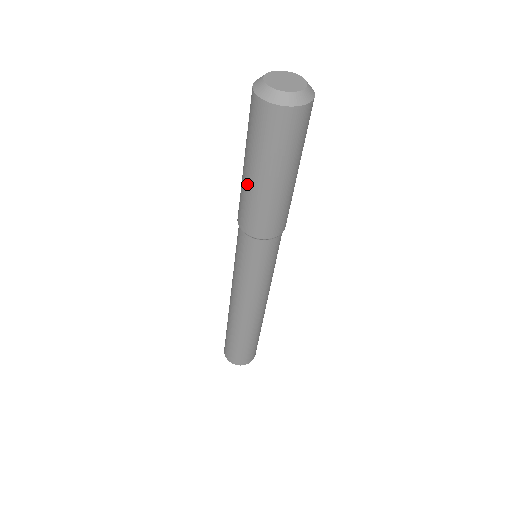
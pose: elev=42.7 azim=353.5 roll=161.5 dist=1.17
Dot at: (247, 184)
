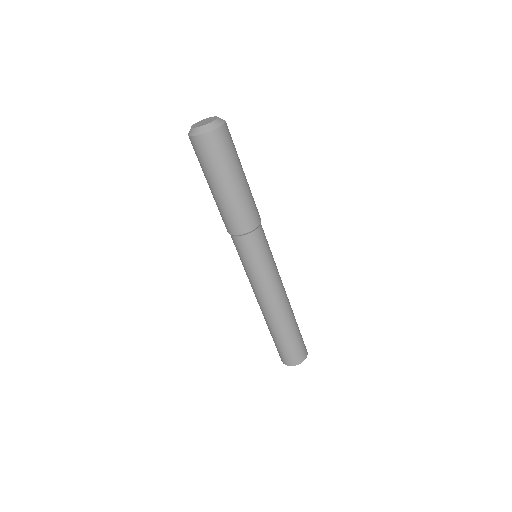
Dot at: occluded
